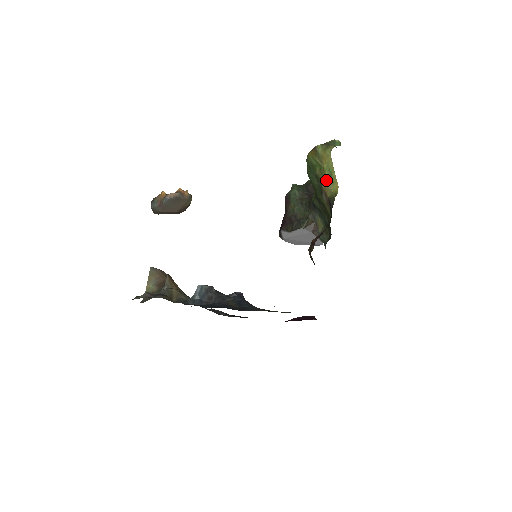
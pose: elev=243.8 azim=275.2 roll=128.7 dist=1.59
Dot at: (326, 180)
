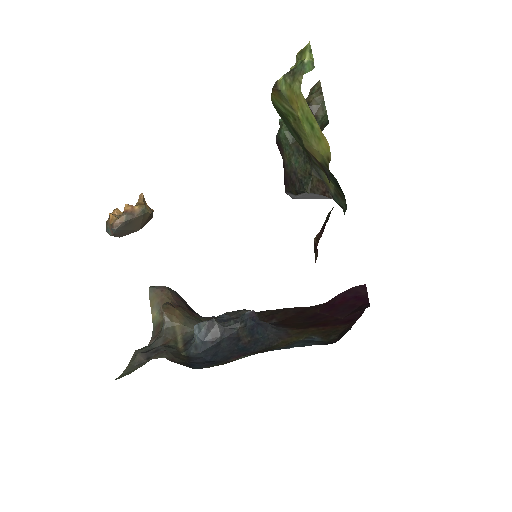
Dot at: (307, 138)
